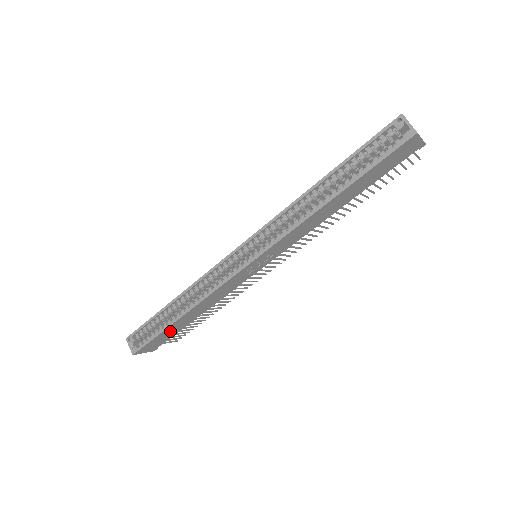
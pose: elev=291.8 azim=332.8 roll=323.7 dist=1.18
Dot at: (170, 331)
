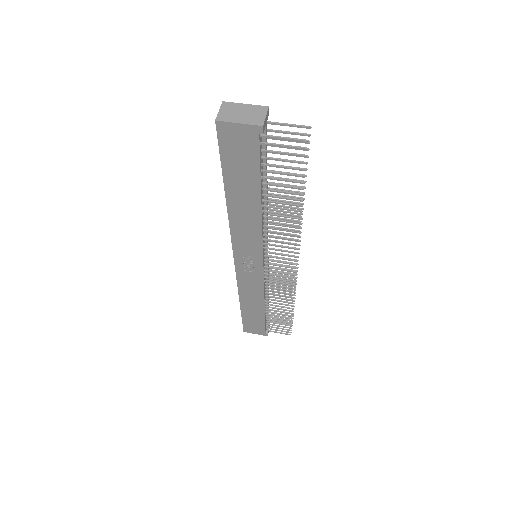
Dot at: (252, 317)
